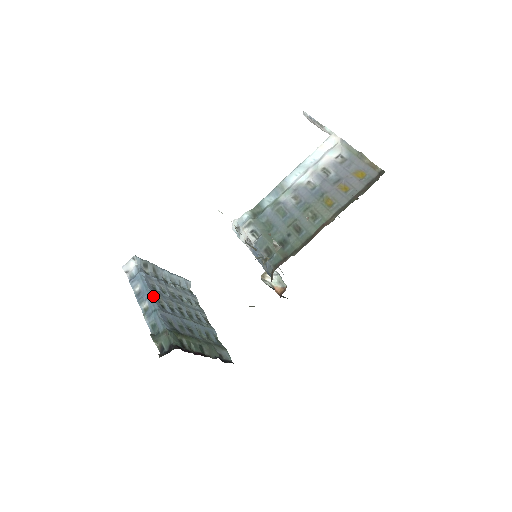
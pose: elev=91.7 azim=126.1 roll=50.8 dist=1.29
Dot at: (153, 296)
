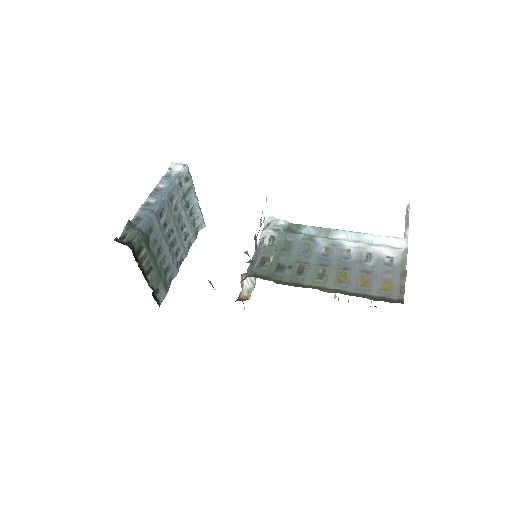
Dot at: (163, 201)
